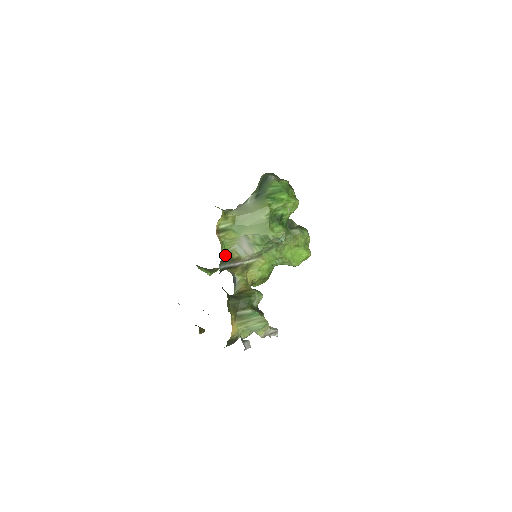
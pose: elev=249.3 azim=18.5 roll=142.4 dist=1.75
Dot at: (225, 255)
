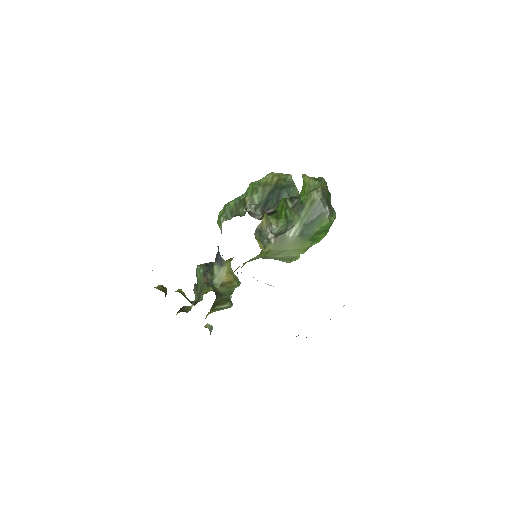
Dot at: occluded
